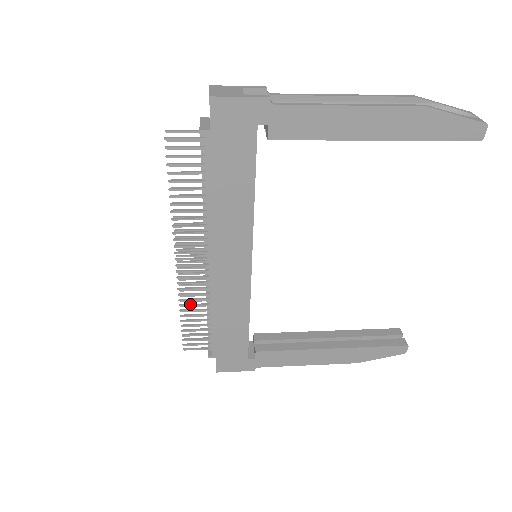
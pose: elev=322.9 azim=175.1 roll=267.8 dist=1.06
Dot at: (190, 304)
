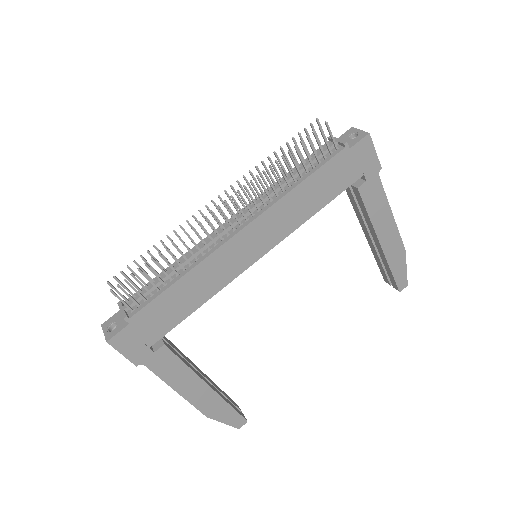
Dot at: occluded
